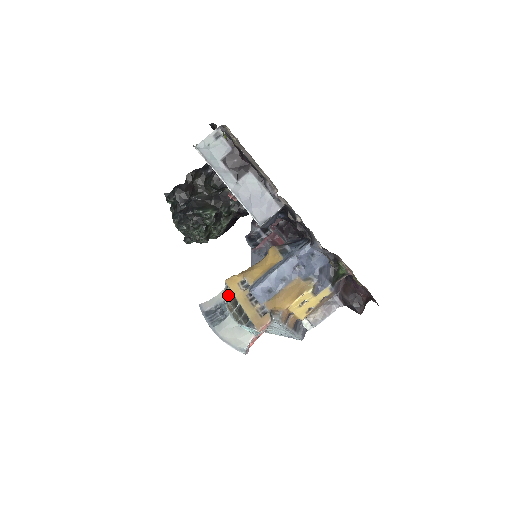
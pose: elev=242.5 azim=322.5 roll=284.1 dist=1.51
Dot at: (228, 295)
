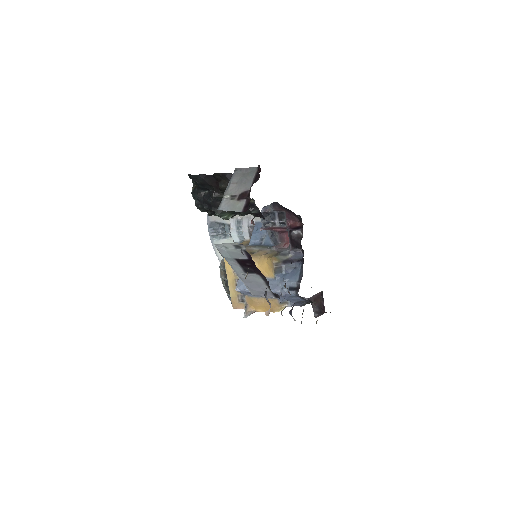
Dot at: (223, 265)
